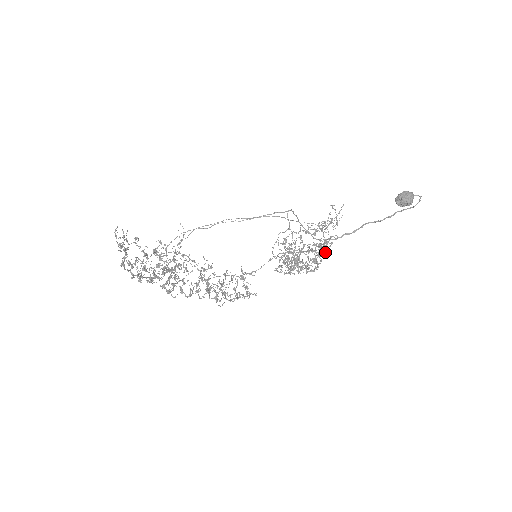
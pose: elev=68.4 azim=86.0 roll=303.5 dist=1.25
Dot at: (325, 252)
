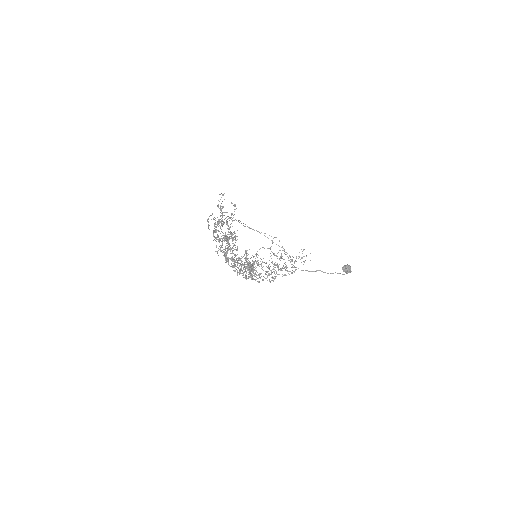
Dot at: (285, 274)
